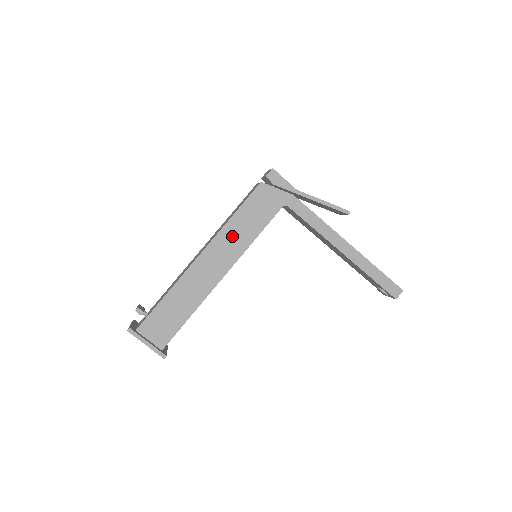
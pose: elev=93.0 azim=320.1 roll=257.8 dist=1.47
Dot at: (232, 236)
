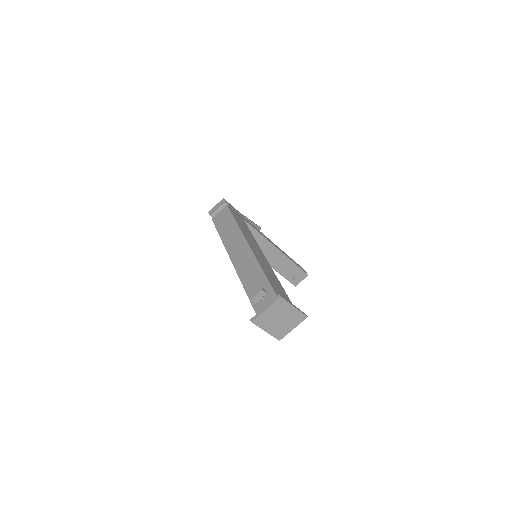
Dot at: (247, 234)
